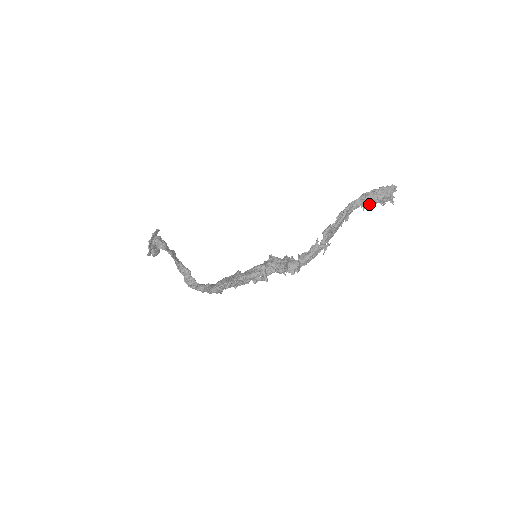
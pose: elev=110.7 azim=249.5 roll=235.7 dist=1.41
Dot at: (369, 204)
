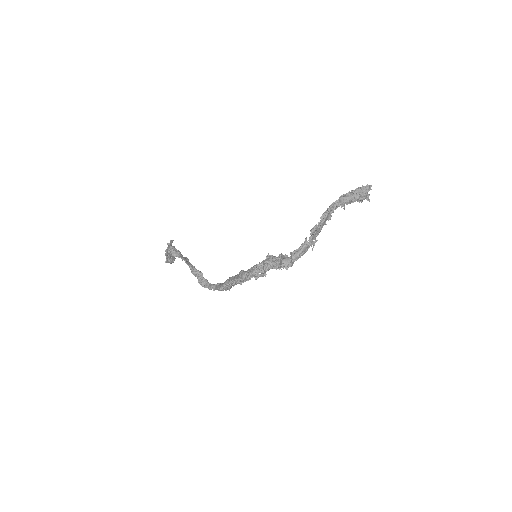
Dot at: (348, 203)
